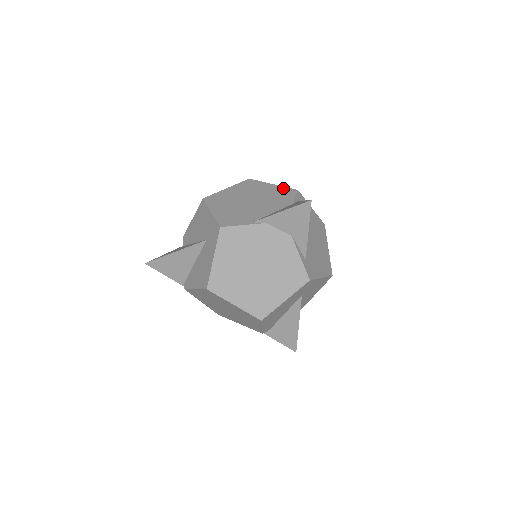
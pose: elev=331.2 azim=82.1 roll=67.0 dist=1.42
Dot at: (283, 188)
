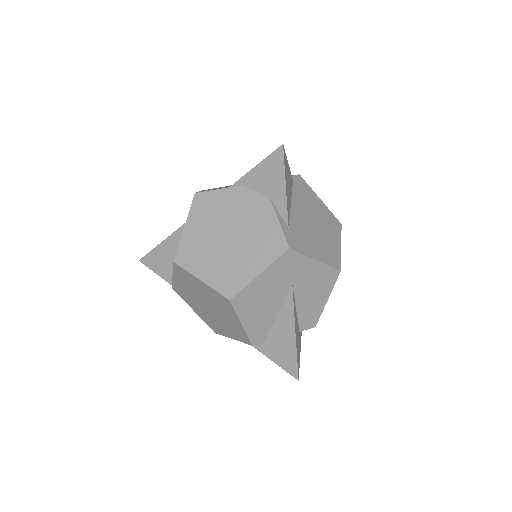
Dot at: occluded
